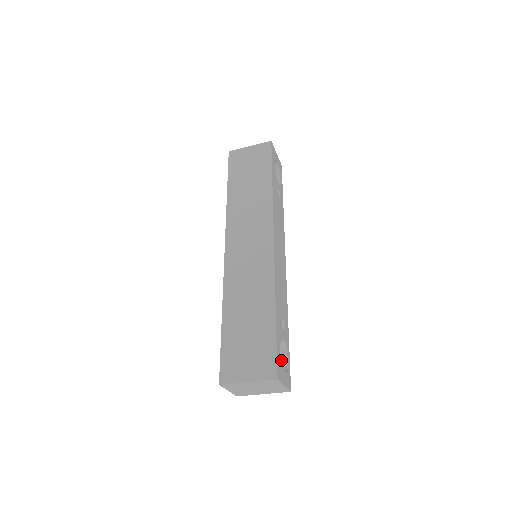
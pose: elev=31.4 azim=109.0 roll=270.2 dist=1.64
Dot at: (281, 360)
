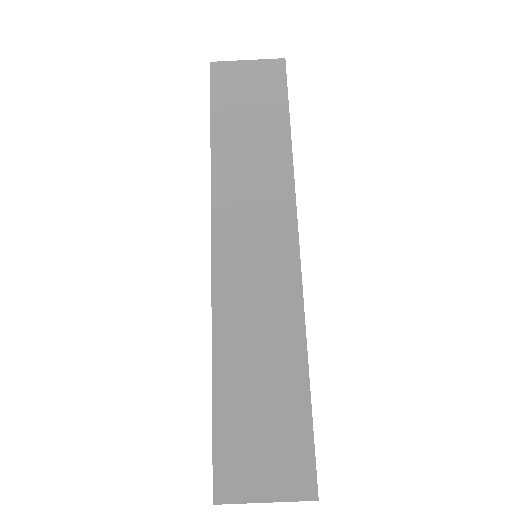
Dot at: occluded
